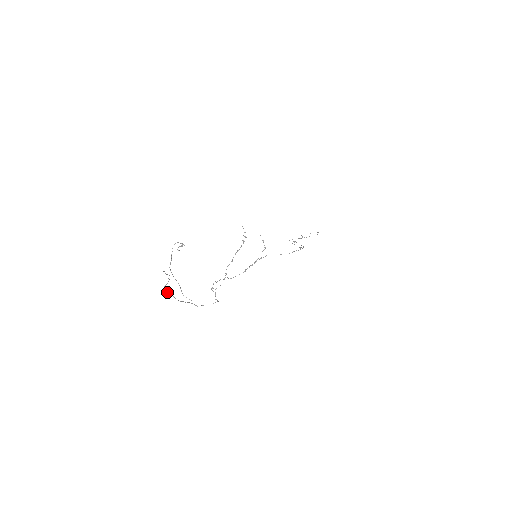
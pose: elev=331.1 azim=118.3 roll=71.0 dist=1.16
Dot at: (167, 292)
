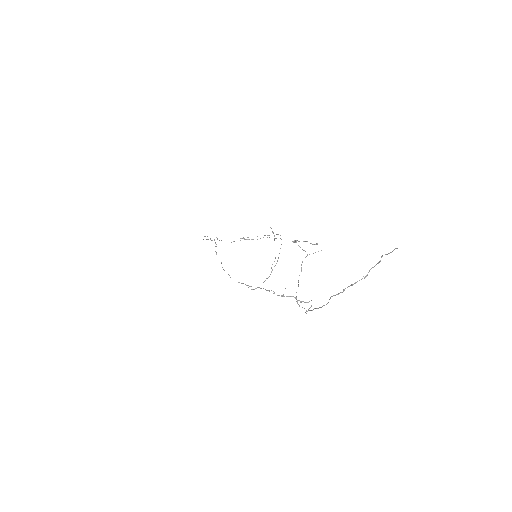
Dot at: (333, 295)
